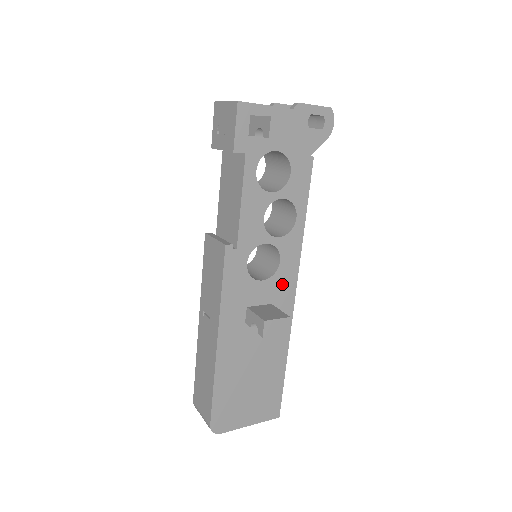
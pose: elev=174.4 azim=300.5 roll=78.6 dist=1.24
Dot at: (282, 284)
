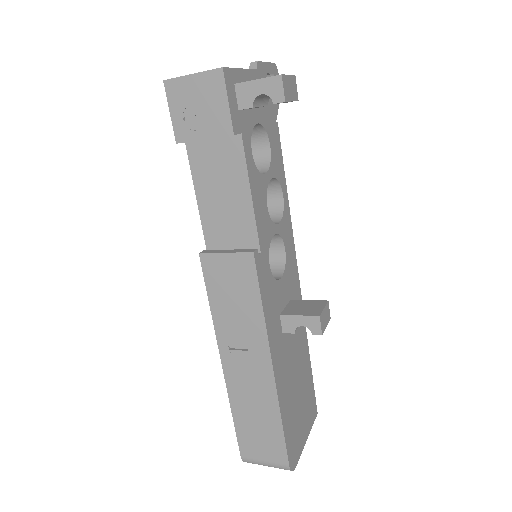
Dot at: (291, 274)
